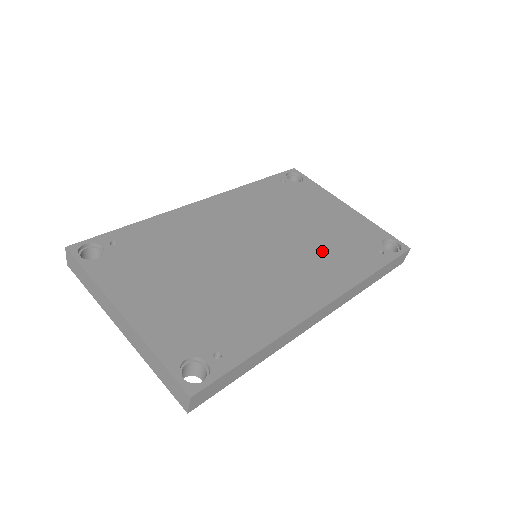
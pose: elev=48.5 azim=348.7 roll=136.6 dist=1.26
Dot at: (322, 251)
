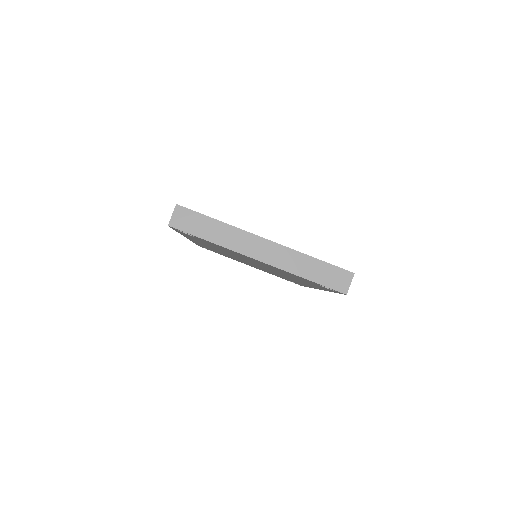
Dot at: occluded
